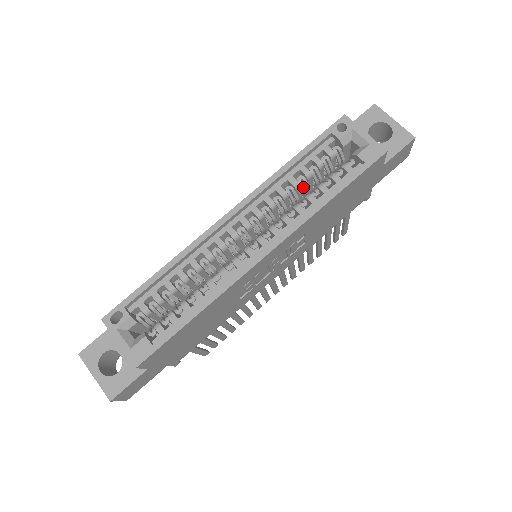
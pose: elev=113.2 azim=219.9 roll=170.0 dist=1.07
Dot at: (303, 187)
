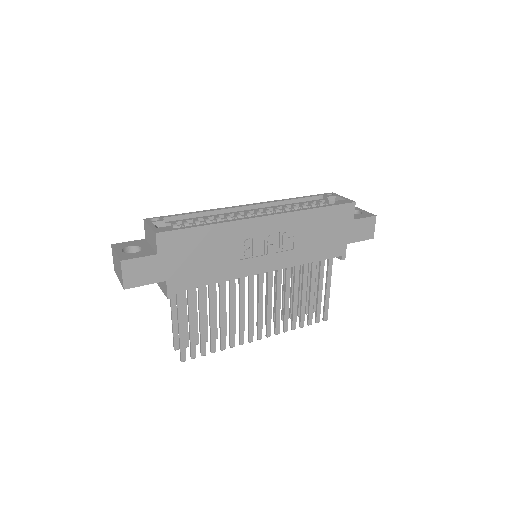
Dot at: occluded
